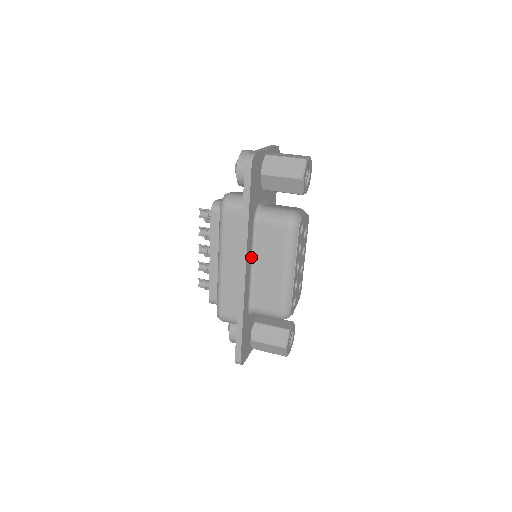
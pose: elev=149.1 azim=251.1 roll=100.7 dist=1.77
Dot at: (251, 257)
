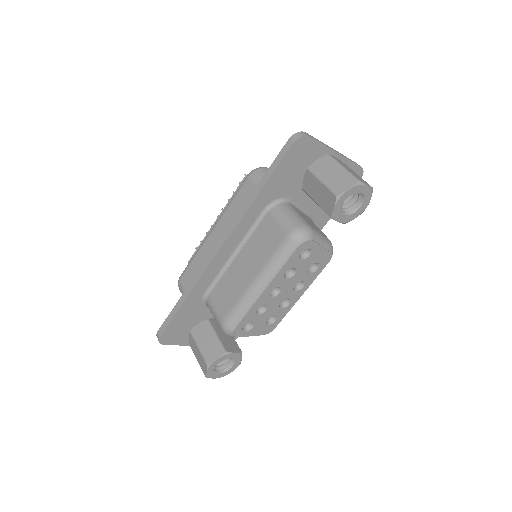
Dot at: (240, 244)
